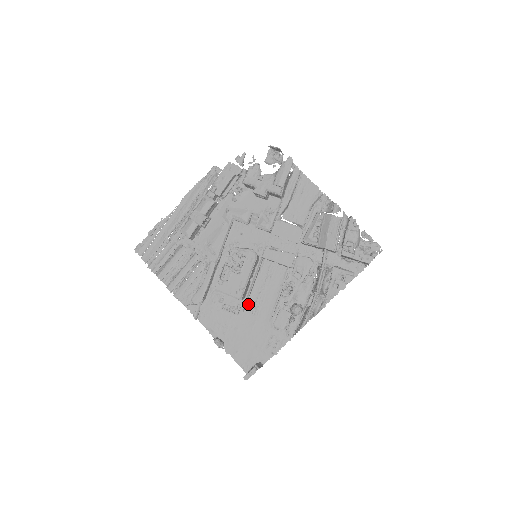
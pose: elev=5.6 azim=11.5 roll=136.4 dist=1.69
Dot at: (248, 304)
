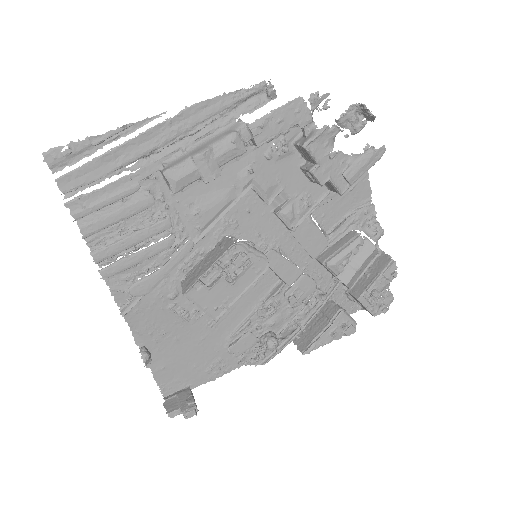
Dot at: occluded
